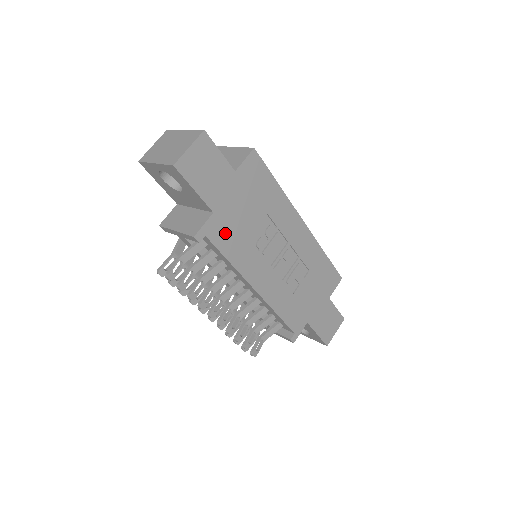
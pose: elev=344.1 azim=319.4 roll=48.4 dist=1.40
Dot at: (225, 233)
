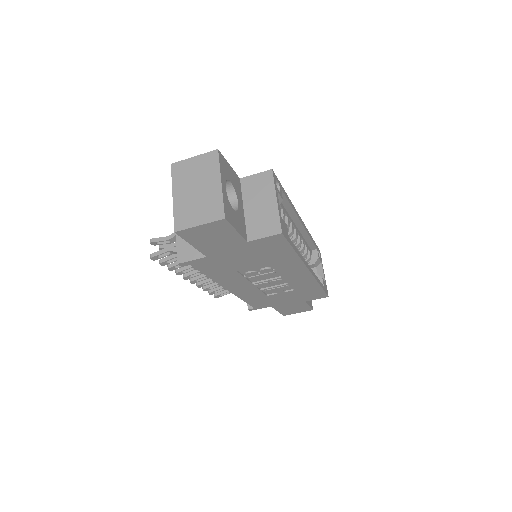
Dot at: (213, 266)
